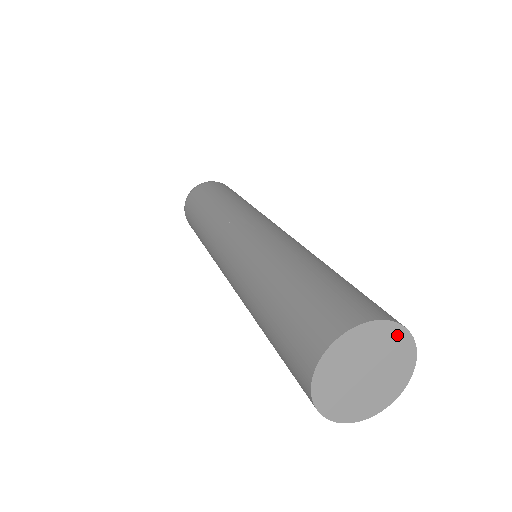
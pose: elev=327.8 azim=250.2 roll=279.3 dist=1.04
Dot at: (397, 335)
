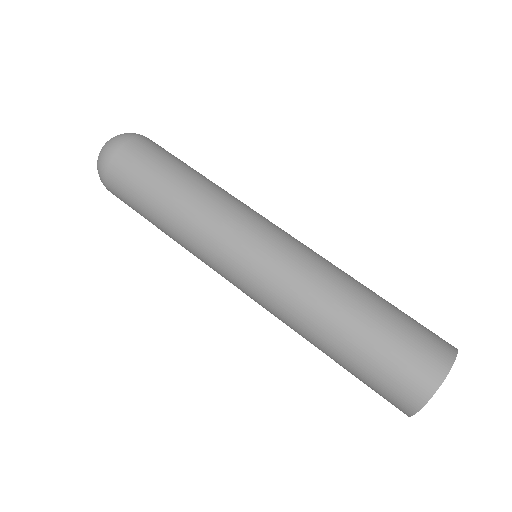
Dot at: occluded
